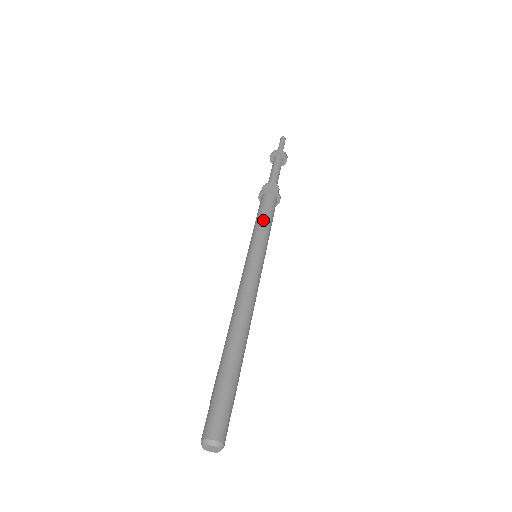
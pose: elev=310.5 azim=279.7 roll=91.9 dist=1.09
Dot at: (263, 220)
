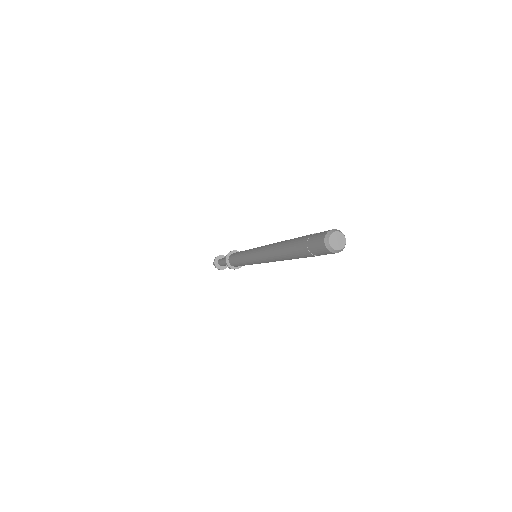
Dot at: (242, 251)
